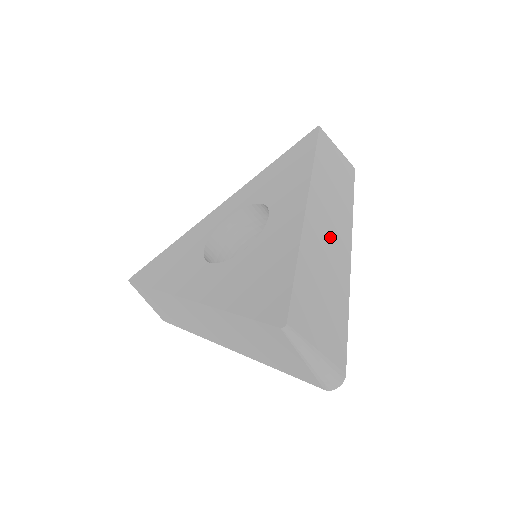
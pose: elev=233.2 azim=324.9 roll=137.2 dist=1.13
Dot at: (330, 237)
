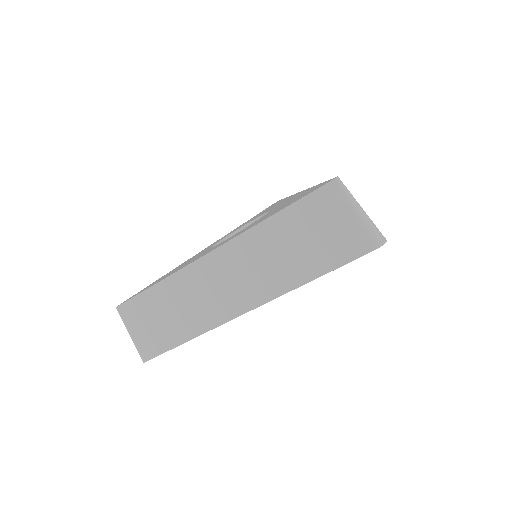
Dot at: occluded
